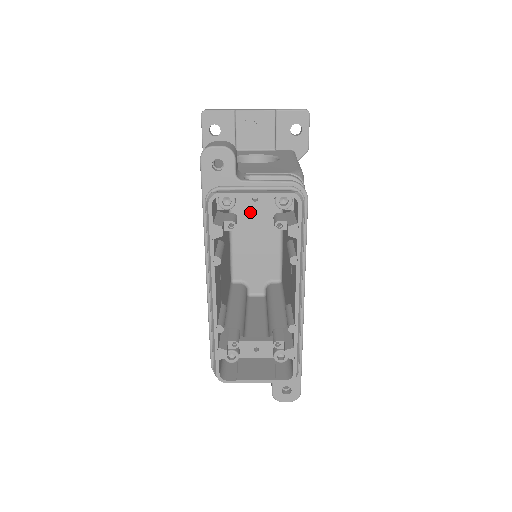
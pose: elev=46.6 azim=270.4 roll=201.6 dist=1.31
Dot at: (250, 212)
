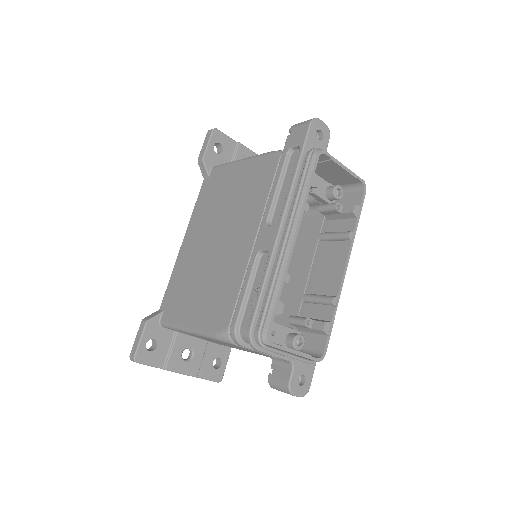
Dot at: occluded
